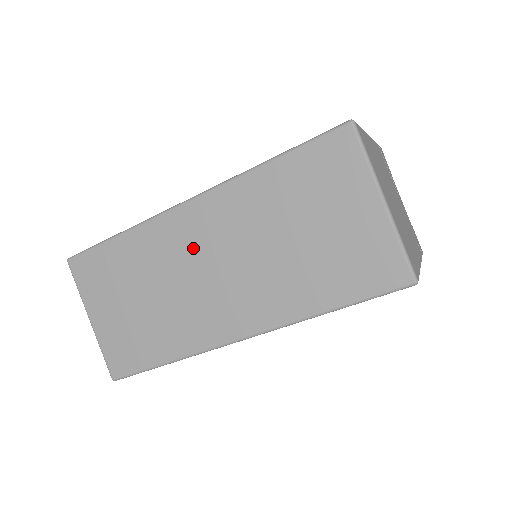
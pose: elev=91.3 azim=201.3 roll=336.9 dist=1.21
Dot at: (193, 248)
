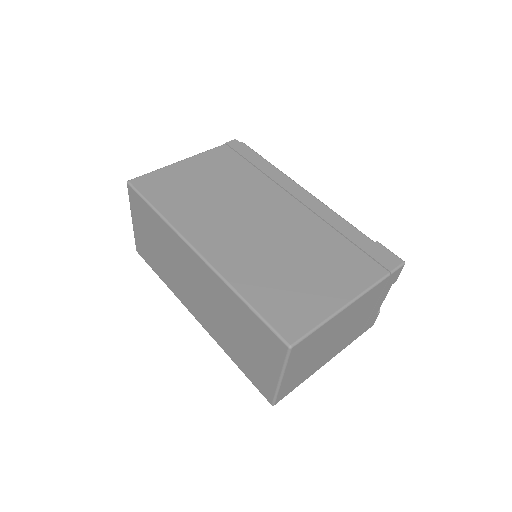
Dot at: (190, 270)
